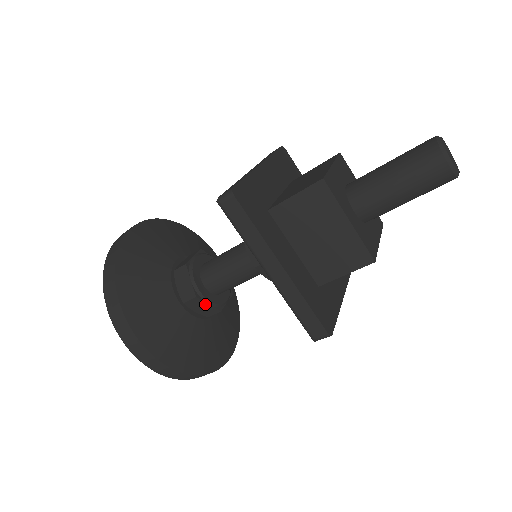
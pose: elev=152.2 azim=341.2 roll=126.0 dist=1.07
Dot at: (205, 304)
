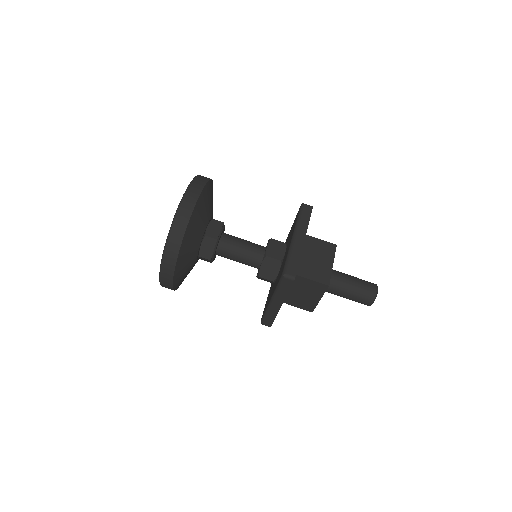
Dot at: (210, 261)
